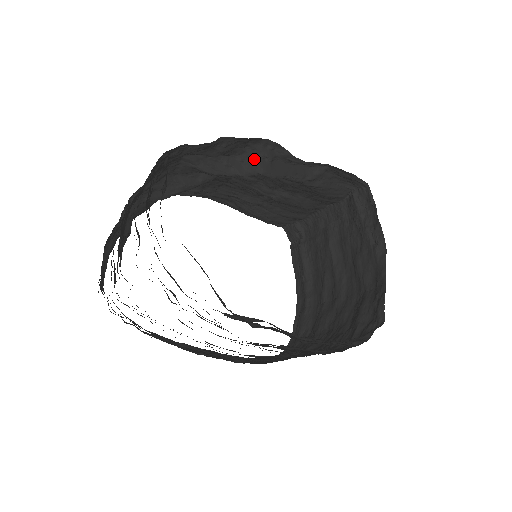
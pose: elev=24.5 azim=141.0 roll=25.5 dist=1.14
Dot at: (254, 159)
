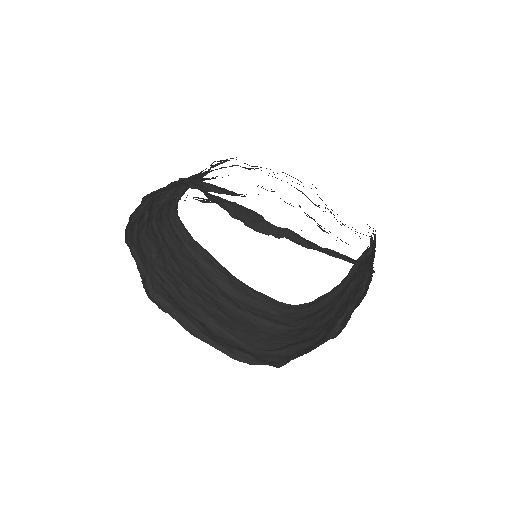
Dot at: (242, 213)
